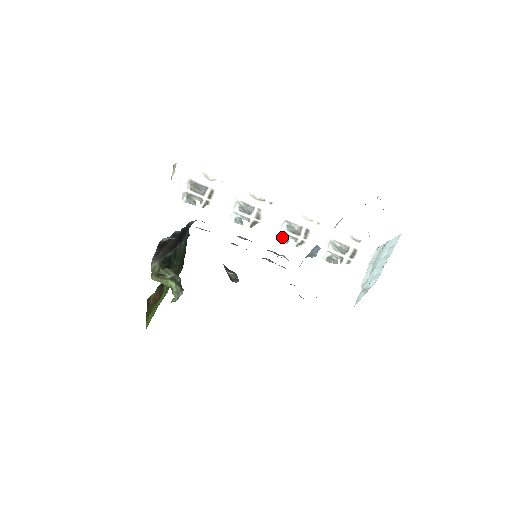
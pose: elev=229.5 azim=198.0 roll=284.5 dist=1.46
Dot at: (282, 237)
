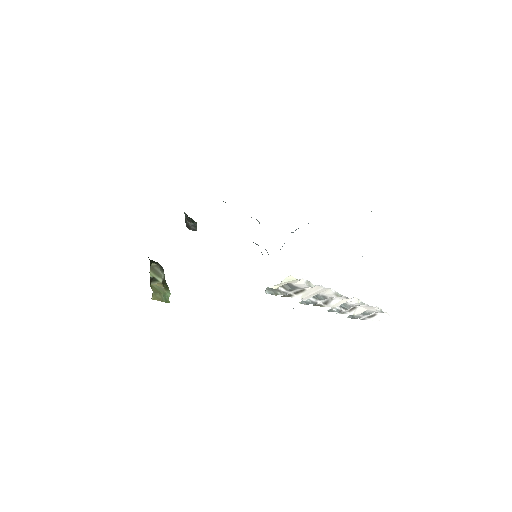
Dot at: (331, 309)
